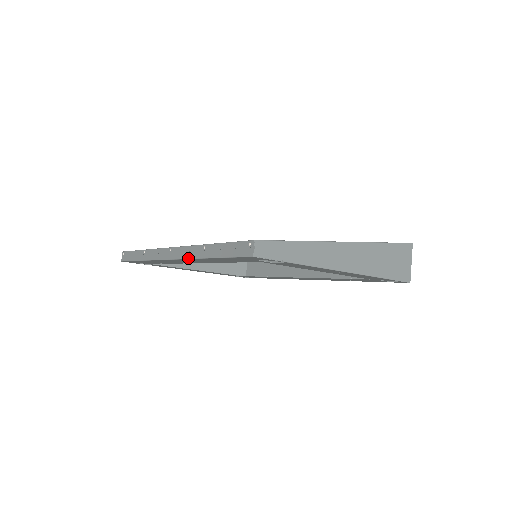
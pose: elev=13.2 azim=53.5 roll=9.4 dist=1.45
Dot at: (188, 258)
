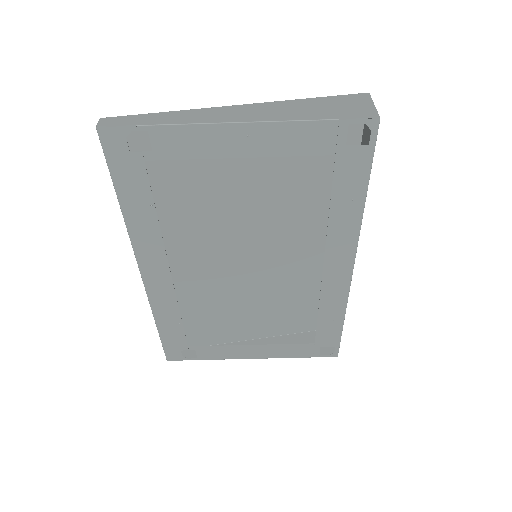
Dot at: (130, 240)
